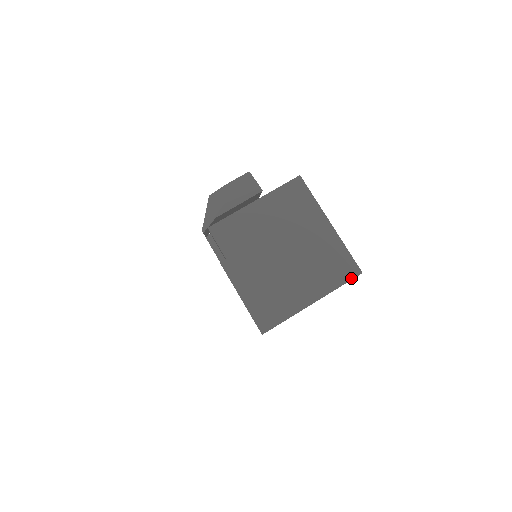
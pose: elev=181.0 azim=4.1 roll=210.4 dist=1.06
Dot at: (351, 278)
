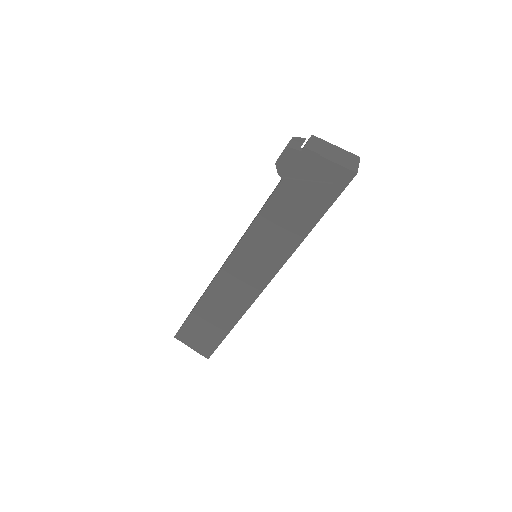
Dot at: (359, 158)
